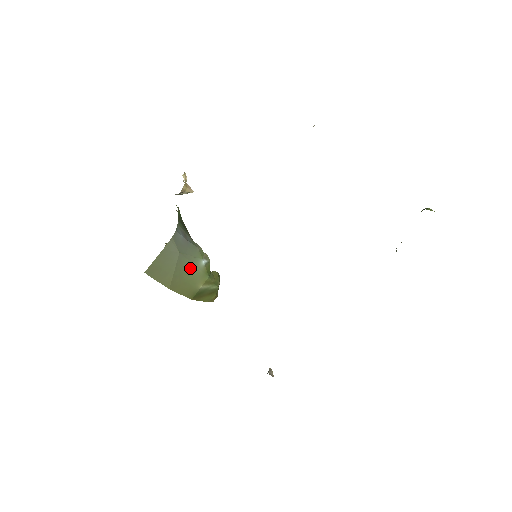
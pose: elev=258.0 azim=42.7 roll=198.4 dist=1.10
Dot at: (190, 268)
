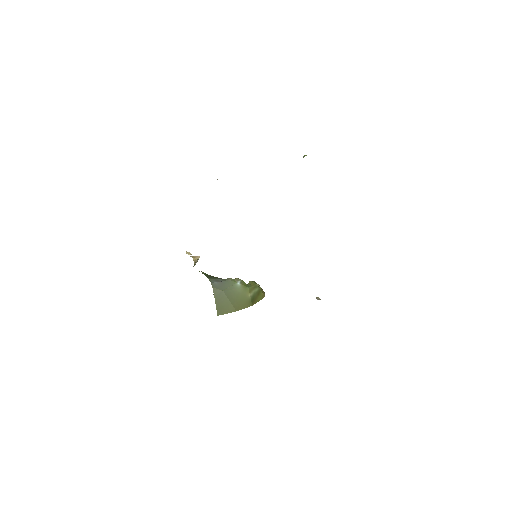
Dot at: (235, 292)
